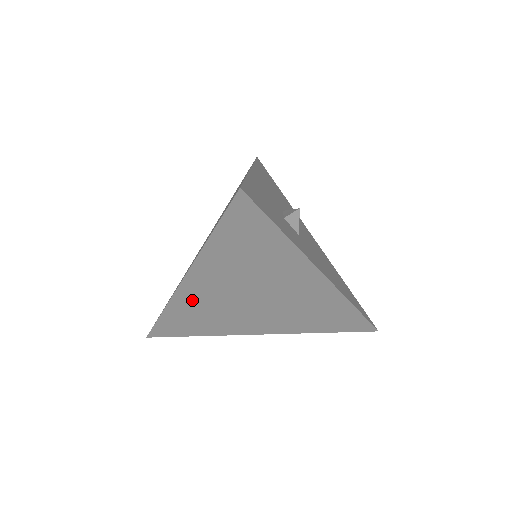
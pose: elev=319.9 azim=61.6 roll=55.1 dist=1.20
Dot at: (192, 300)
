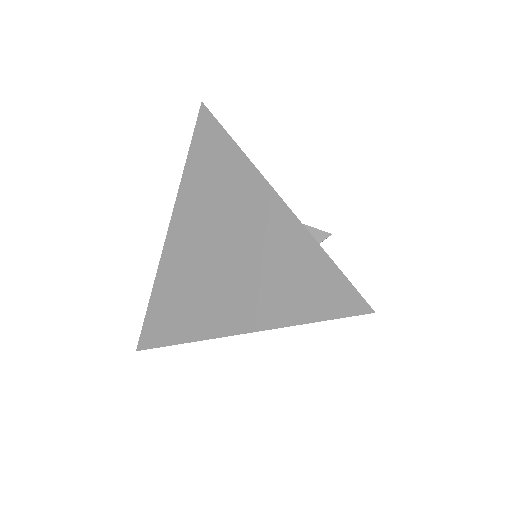
Dot at: occluded
